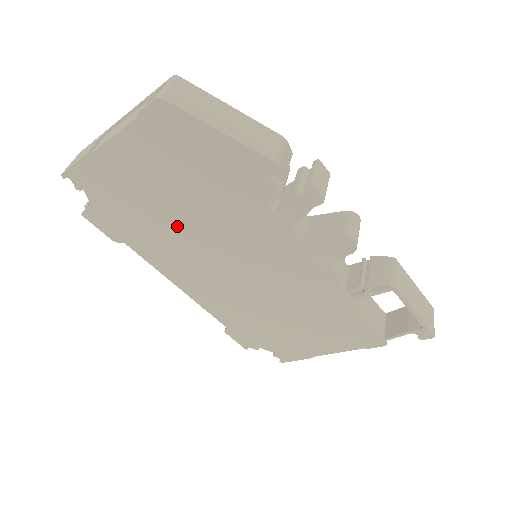
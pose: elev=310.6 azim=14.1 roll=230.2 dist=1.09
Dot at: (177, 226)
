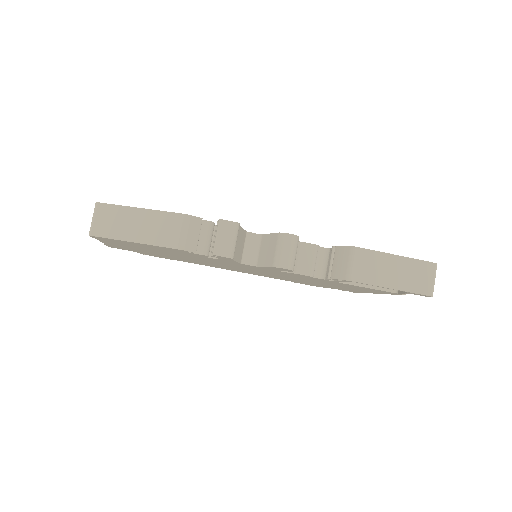
Dot at: occluded
